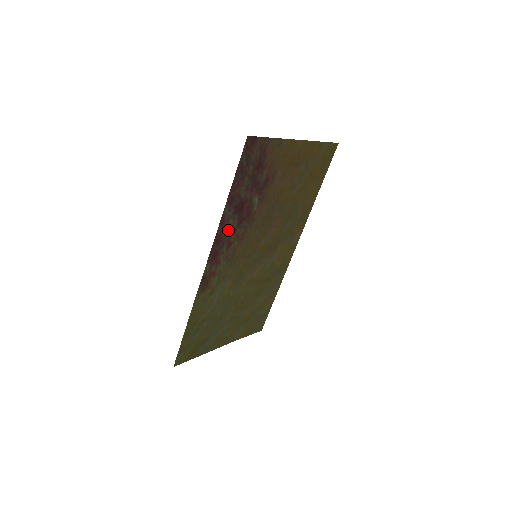
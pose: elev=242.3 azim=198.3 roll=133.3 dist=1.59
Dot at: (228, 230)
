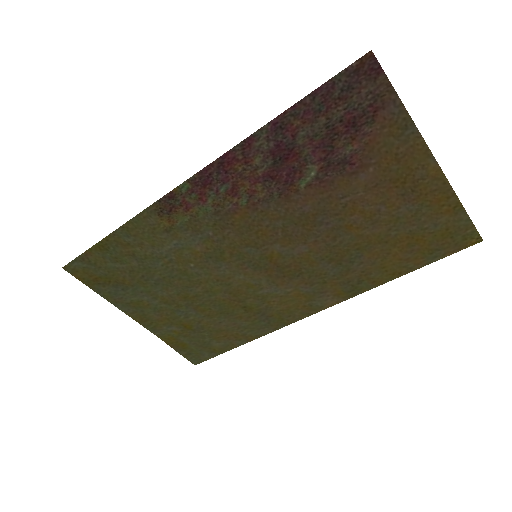
Dot at: (246, 168)
